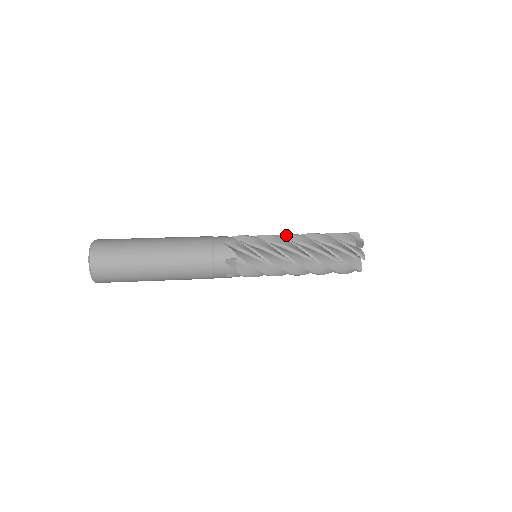
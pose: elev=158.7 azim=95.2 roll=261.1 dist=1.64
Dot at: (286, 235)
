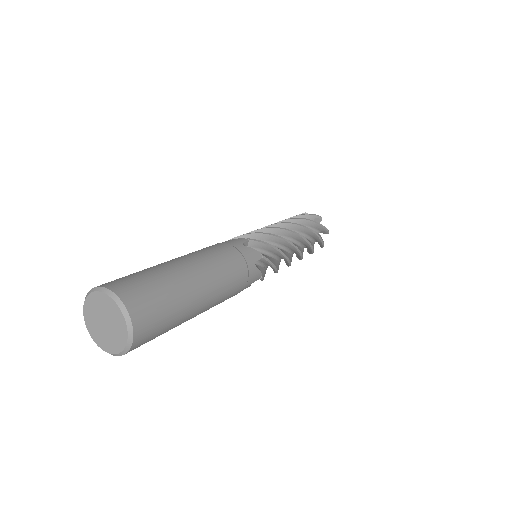
Dot at: occluded
